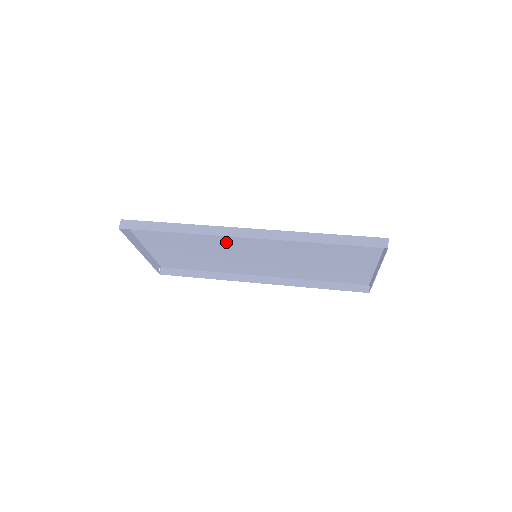
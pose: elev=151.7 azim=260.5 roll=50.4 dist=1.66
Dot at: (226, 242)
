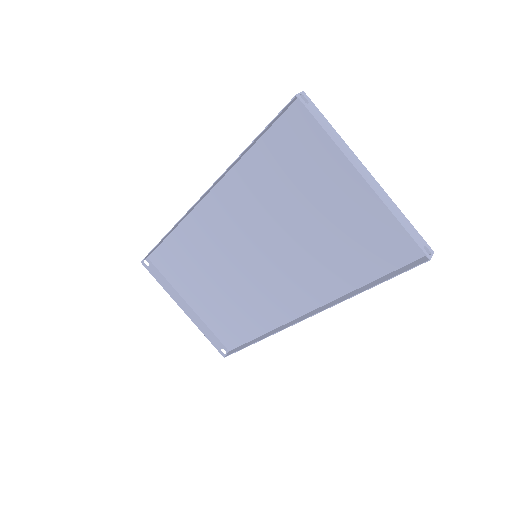
Dot at: (217, 243)
